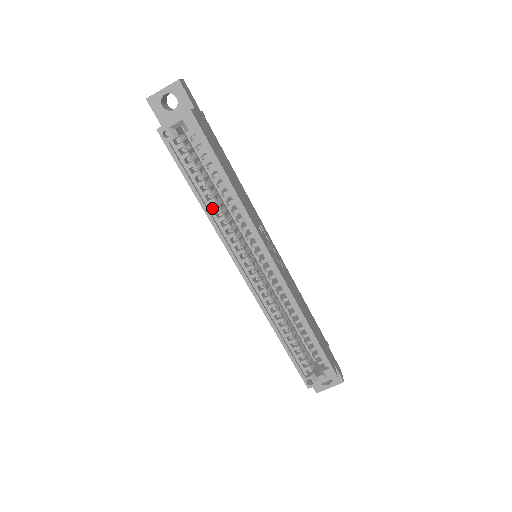
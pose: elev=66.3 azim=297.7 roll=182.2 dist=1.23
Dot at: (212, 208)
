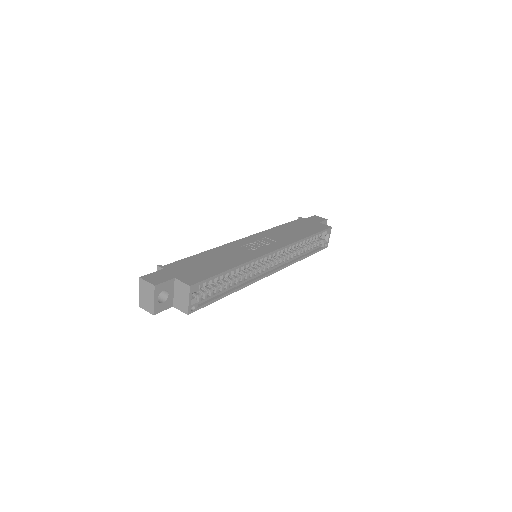
Dot at: (235, 284)
